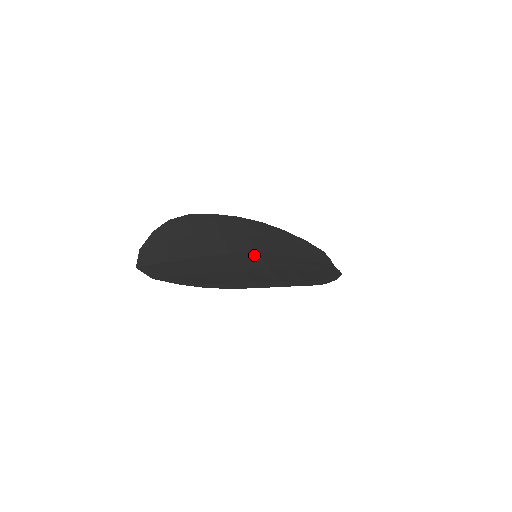
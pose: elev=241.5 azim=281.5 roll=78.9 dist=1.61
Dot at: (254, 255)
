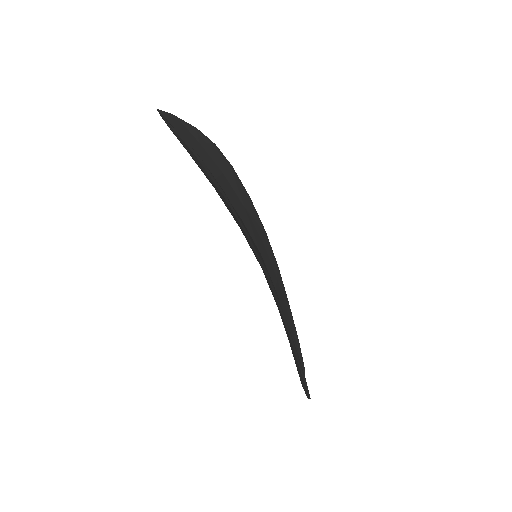
Dot at: (257, 248)
